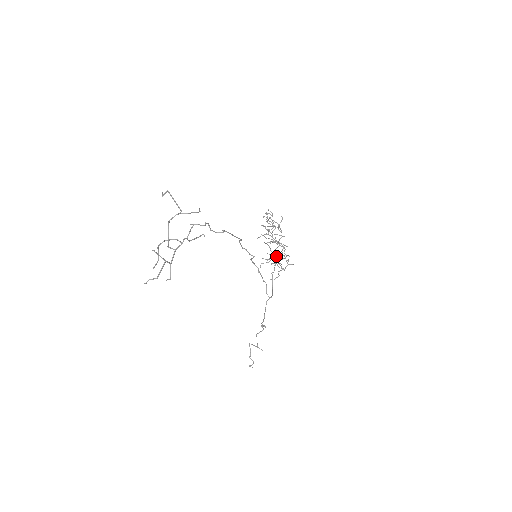
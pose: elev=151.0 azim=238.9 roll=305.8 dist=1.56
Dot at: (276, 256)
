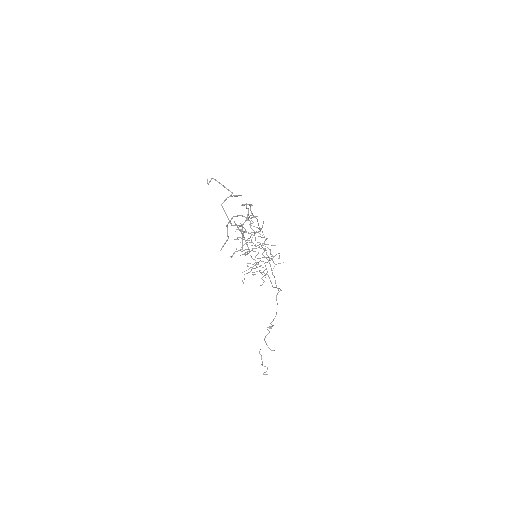
Dot at: (255, 265)
